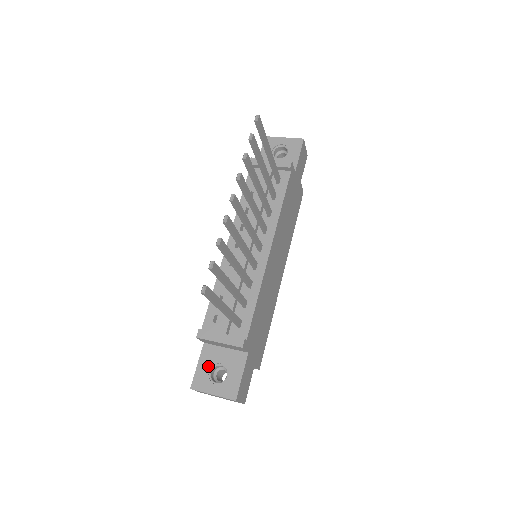
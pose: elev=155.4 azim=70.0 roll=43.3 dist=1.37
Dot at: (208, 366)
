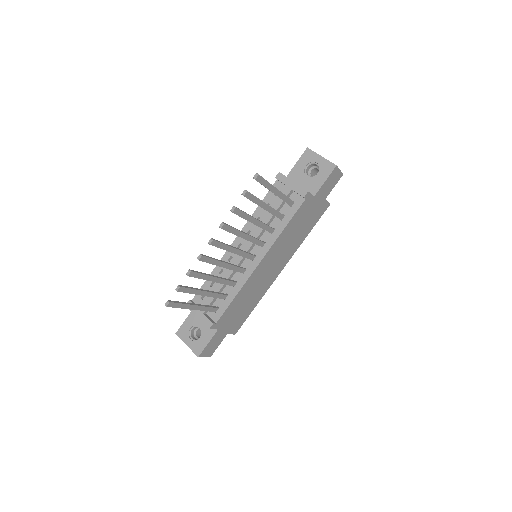
Dot at: (191, 324)
